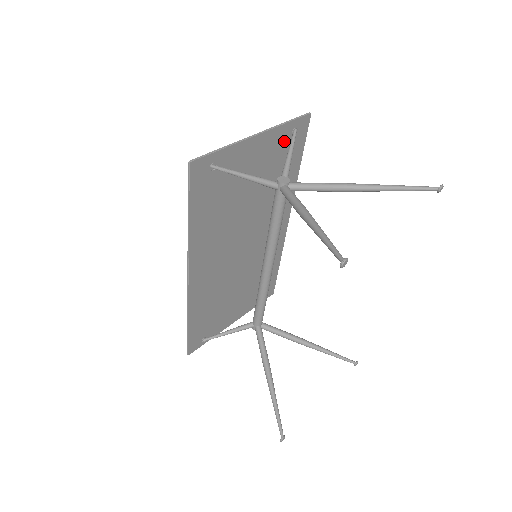
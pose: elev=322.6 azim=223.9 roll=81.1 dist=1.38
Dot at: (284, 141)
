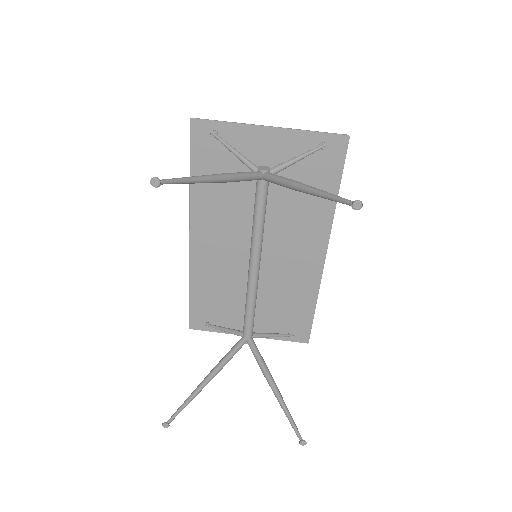
Dot at: occluded
